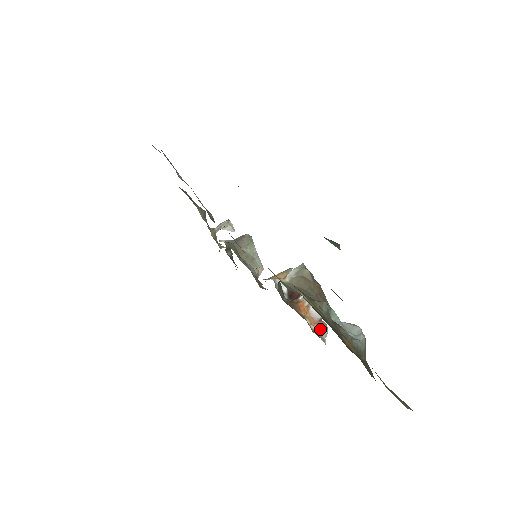
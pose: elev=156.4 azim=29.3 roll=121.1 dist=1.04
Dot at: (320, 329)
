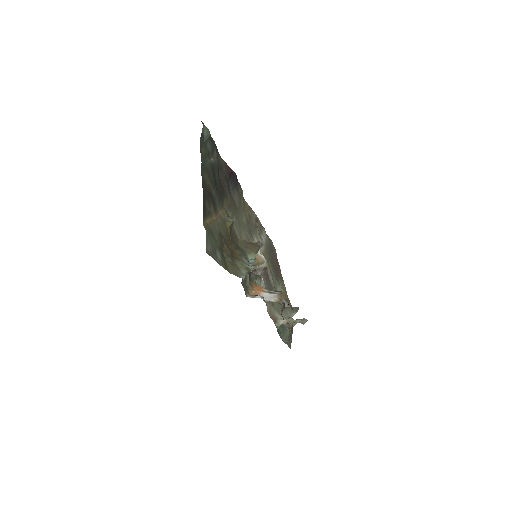
Dot at: (255, 295)
